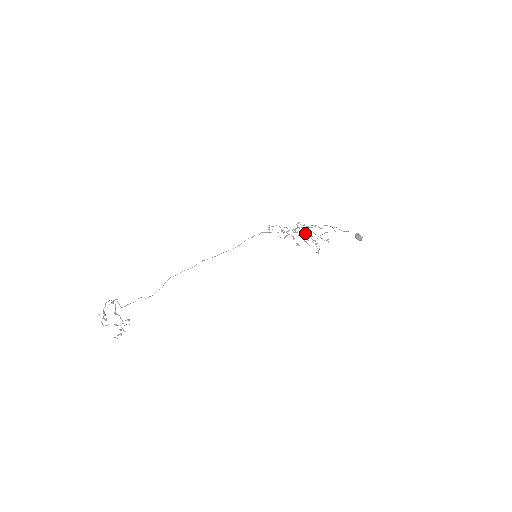
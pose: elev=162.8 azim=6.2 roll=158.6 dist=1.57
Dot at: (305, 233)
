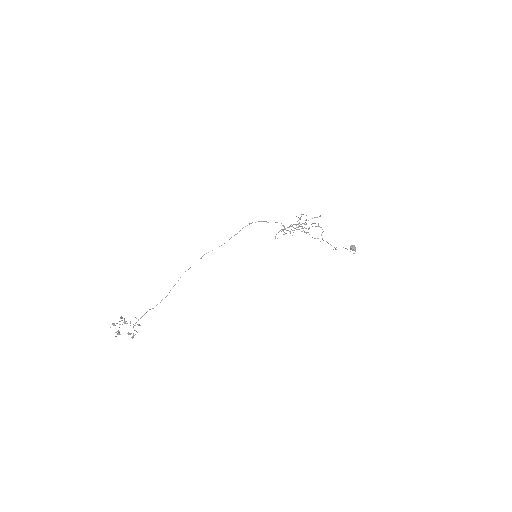
Dot at: occluded
